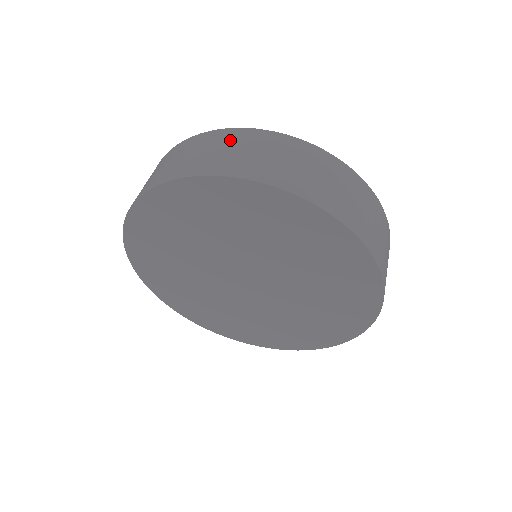
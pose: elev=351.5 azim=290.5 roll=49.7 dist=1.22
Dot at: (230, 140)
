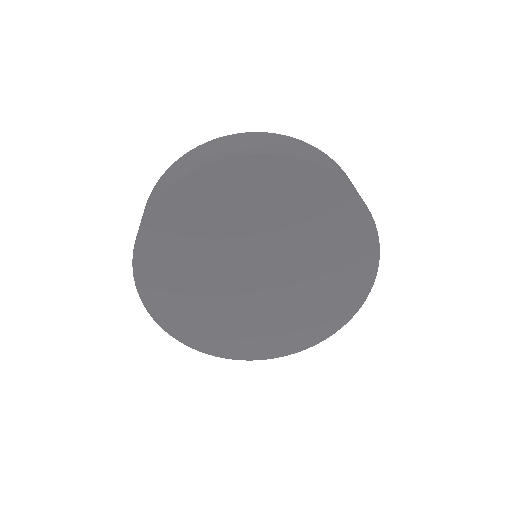
Dot at: (262, 137)
